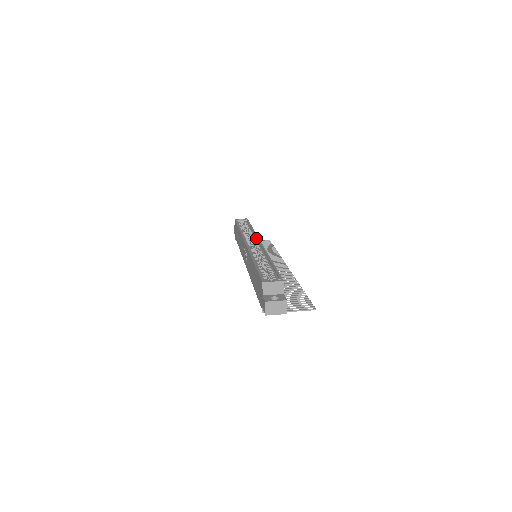
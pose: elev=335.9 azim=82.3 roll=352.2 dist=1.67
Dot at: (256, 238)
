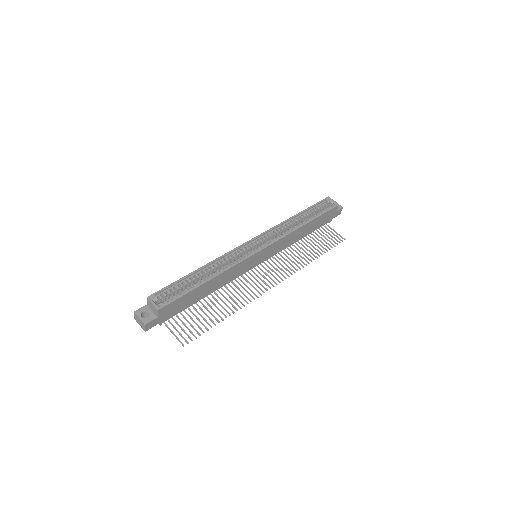
Dot at: (276, 240)
